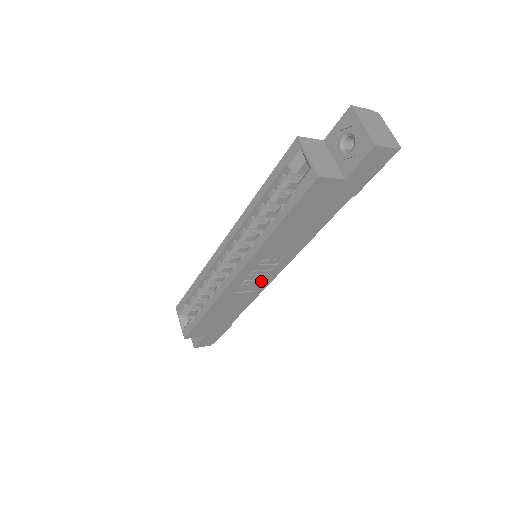
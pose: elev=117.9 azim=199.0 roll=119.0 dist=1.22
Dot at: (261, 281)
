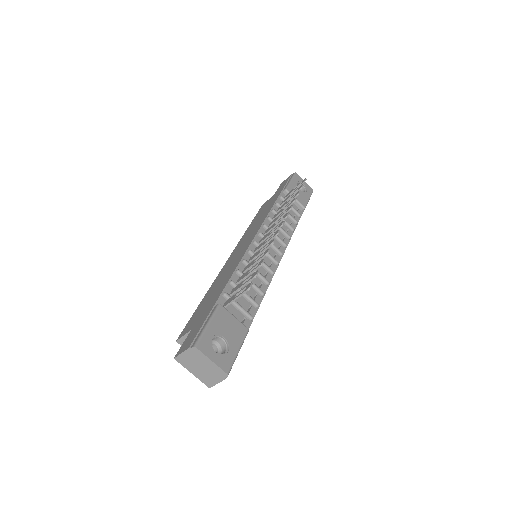
Dot at: occluded
